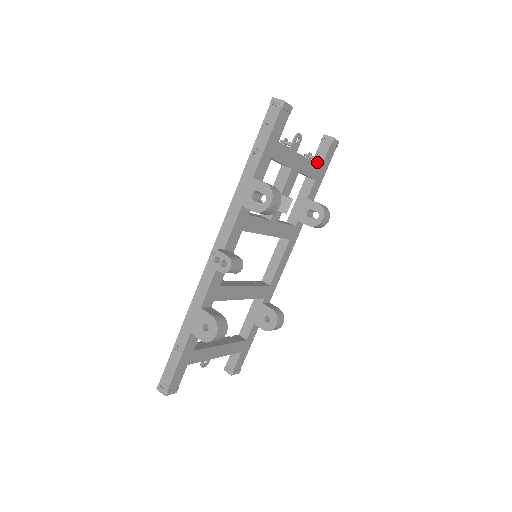
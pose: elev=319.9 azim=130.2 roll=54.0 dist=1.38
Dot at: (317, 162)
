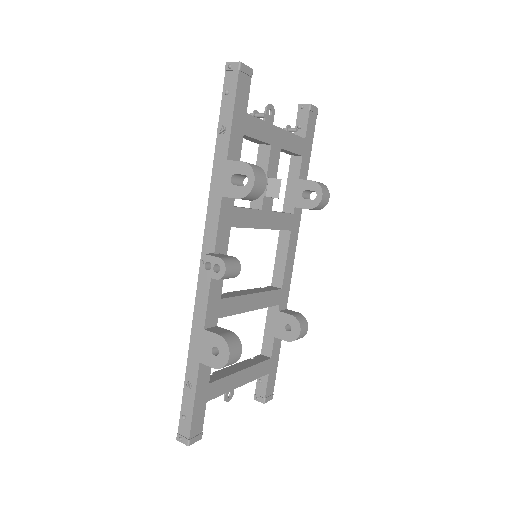
Dot at: occluded
